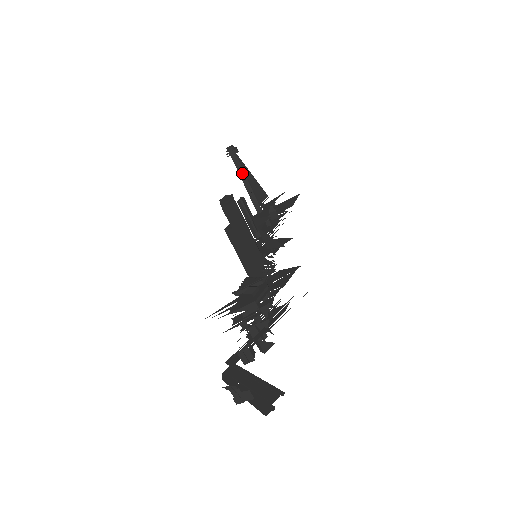
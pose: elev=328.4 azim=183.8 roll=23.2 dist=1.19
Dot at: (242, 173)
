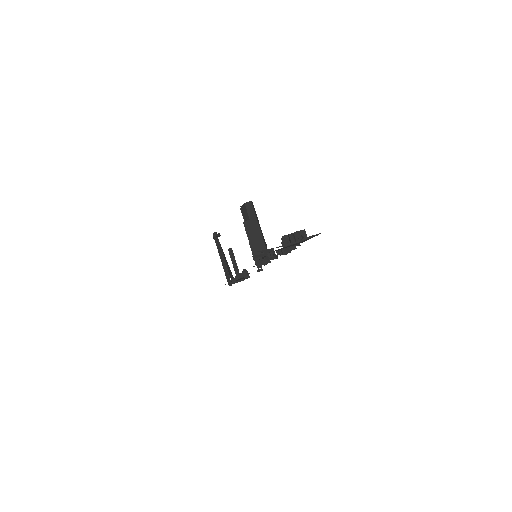
Dot at: (220, 252)
